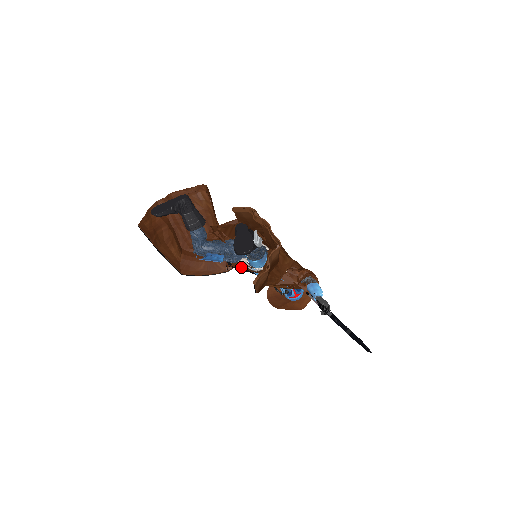
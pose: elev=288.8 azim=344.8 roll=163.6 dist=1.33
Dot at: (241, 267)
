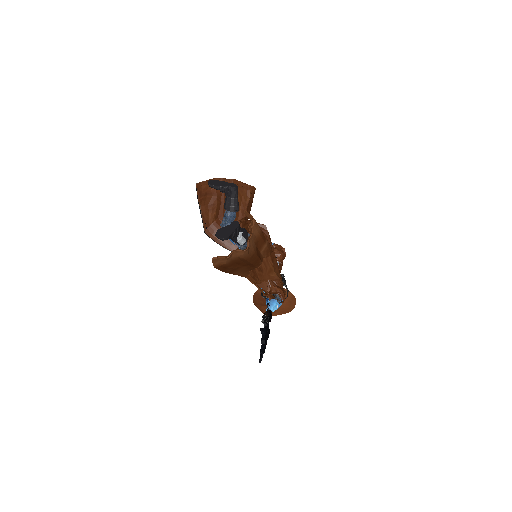
Dot at: occluded
